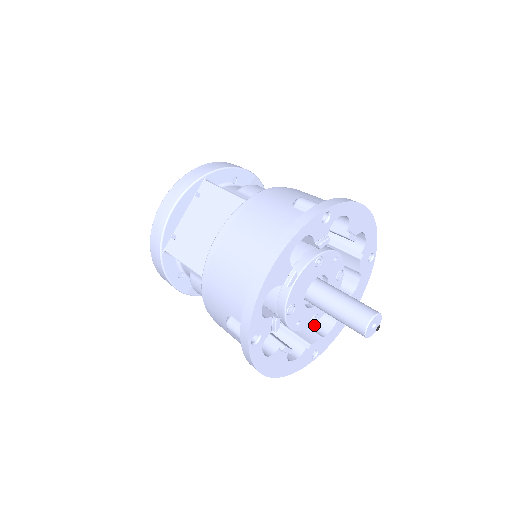
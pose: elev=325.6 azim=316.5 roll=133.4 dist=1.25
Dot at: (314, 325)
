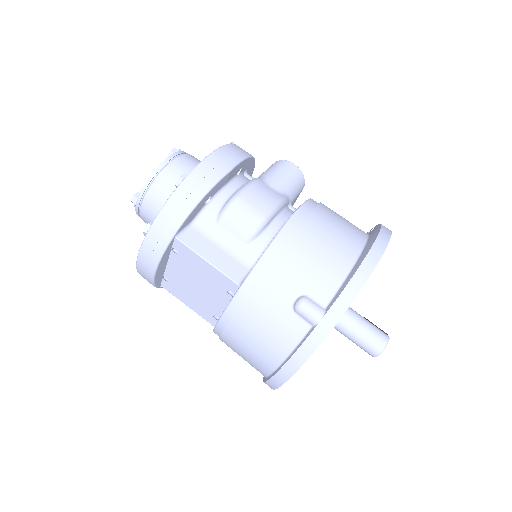
Dot at: occluded
